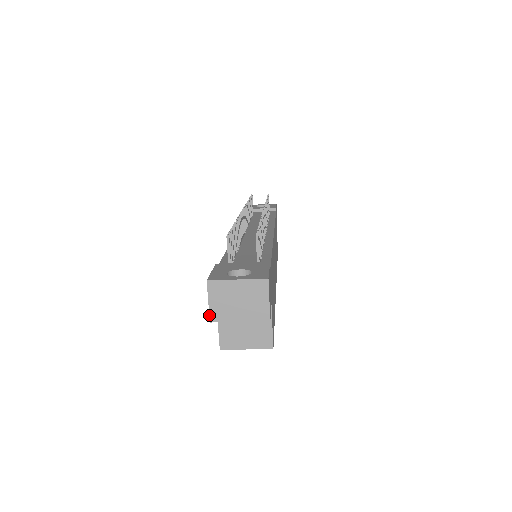
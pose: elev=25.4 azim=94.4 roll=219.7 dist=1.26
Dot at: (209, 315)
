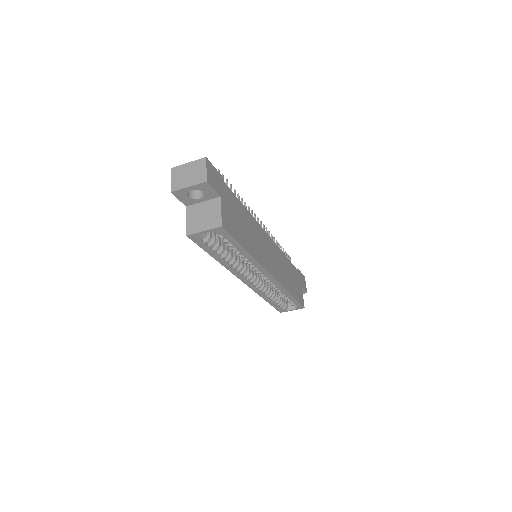
Dot at: (171, 188)
